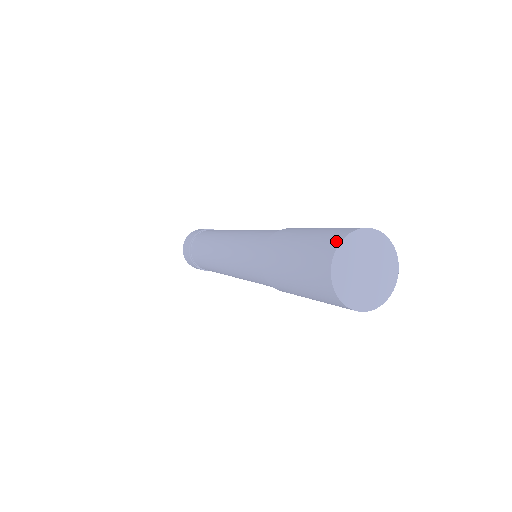
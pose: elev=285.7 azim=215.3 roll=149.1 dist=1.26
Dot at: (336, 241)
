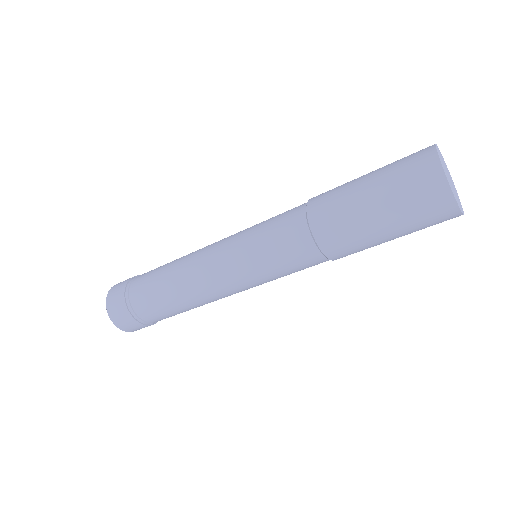
Dot at: (432, 160)
